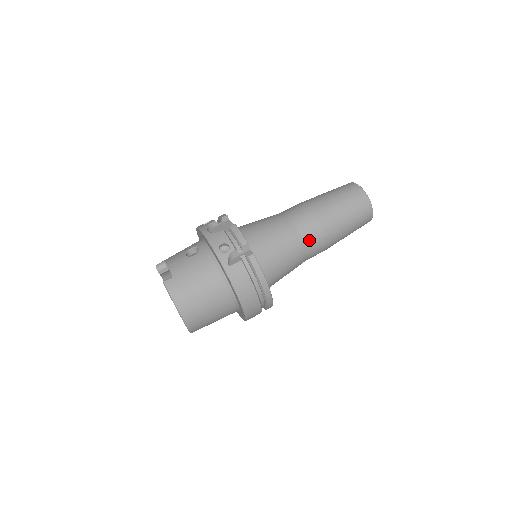
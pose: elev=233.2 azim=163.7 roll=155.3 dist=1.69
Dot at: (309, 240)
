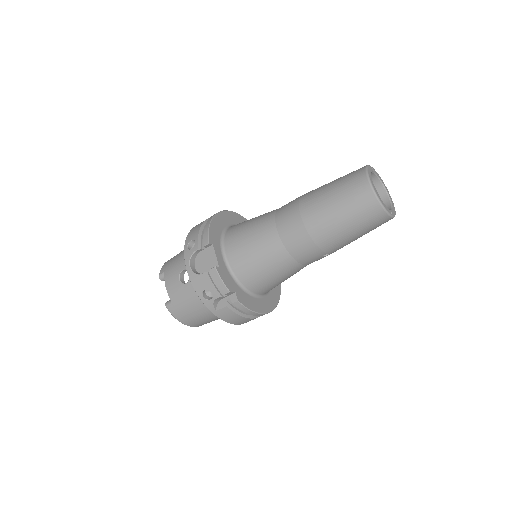
Dot at: (306, 260)
